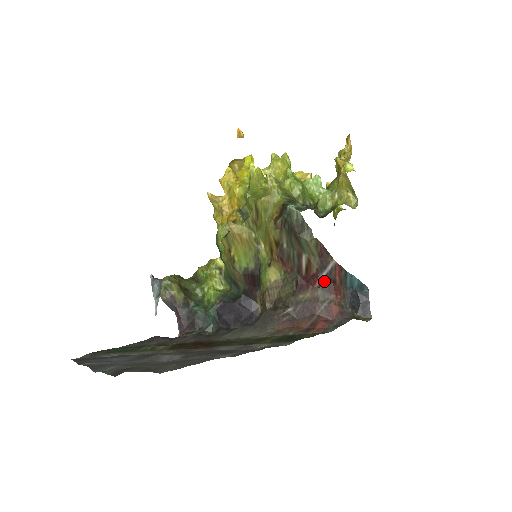
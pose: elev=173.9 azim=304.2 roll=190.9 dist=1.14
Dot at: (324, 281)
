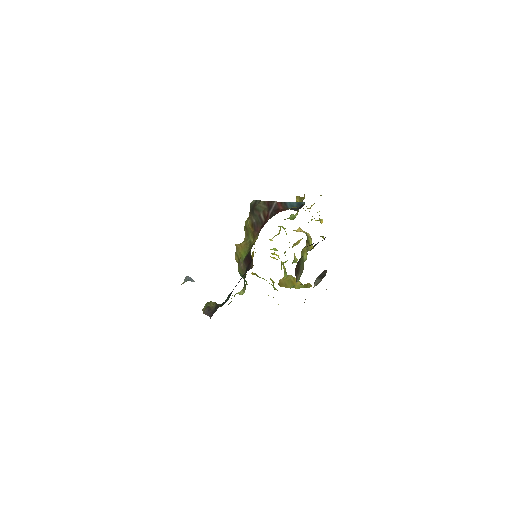
Dot at: (272, 213)
